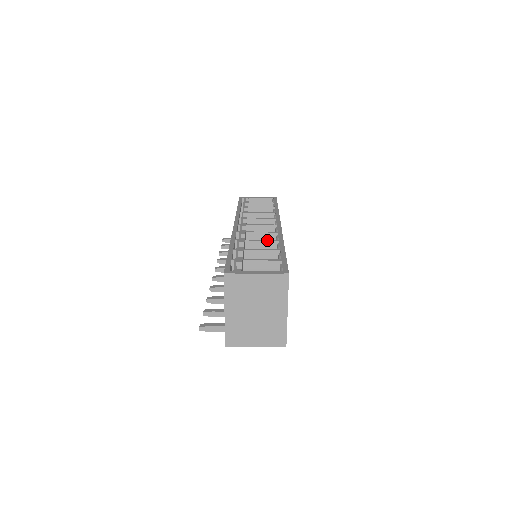
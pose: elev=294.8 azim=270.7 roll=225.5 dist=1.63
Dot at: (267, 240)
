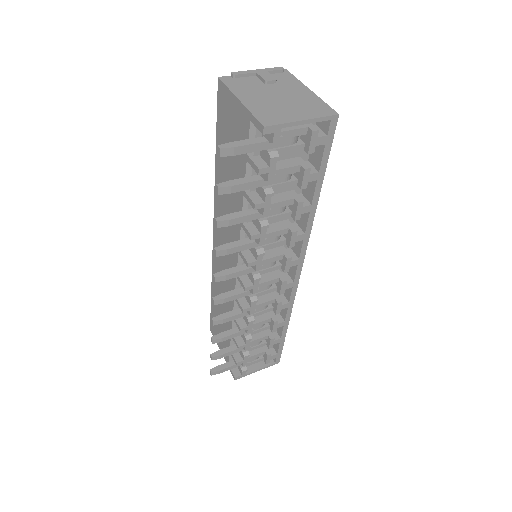
Dot at: occluded
